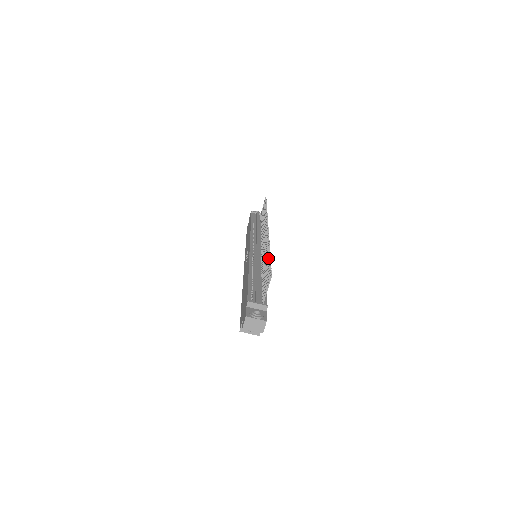
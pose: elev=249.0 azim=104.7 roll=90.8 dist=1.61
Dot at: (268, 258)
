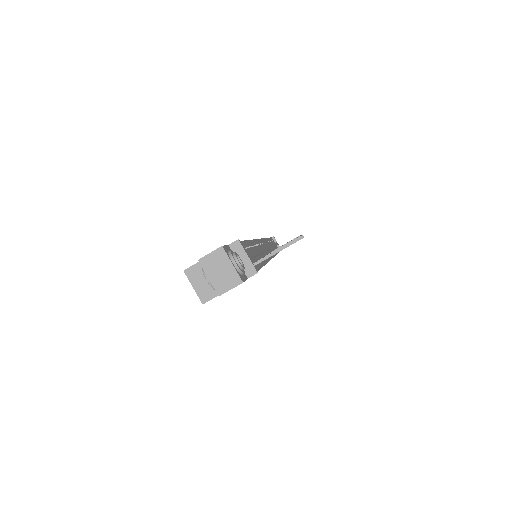
Dot at: occluded
